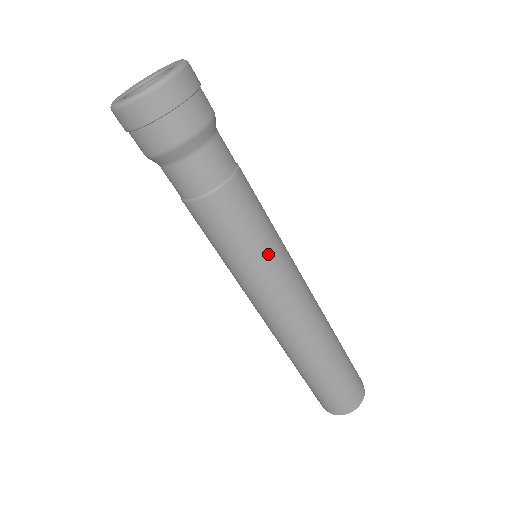
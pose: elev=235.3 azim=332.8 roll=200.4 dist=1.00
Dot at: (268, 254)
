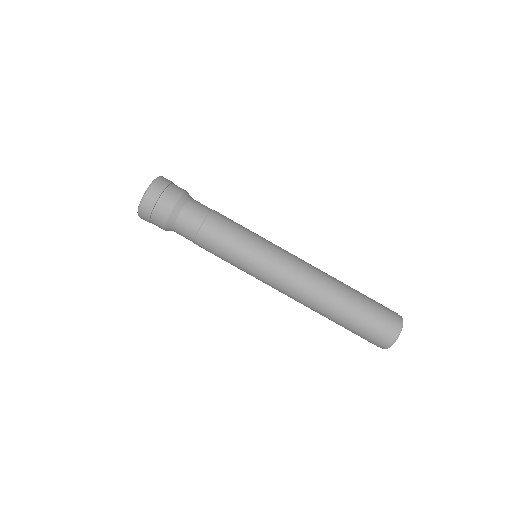
Dot at: occluded
